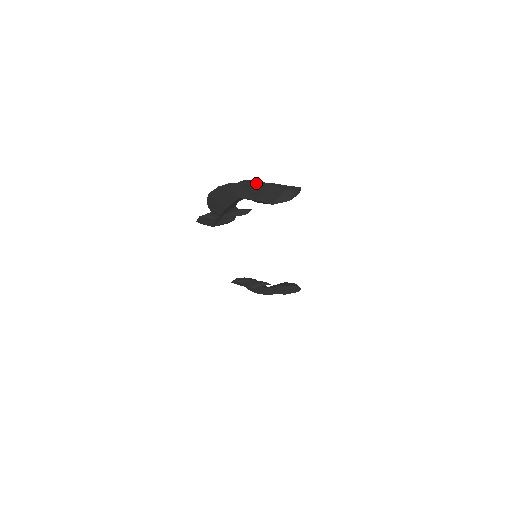
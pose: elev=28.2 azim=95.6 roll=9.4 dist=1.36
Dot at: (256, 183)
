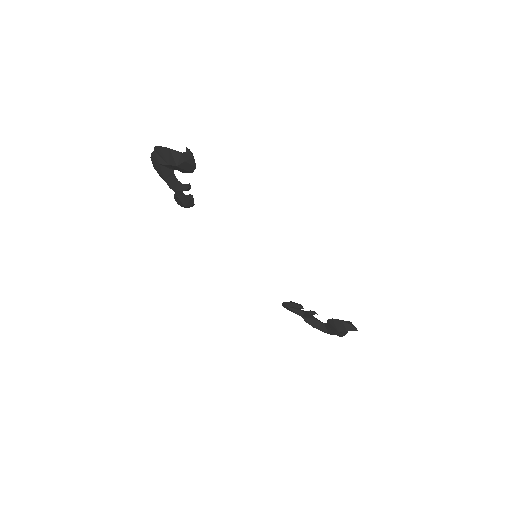
Dot at: (161, 148)
